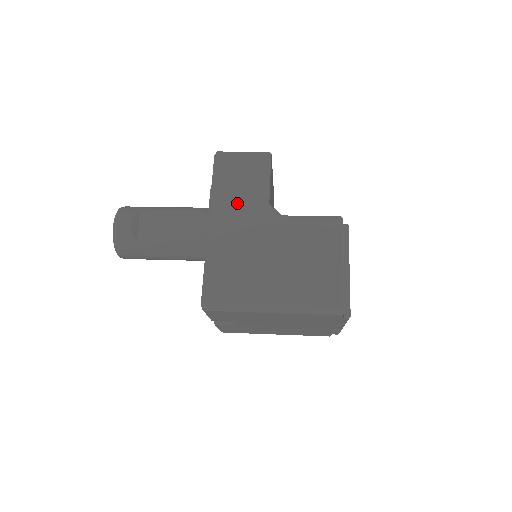
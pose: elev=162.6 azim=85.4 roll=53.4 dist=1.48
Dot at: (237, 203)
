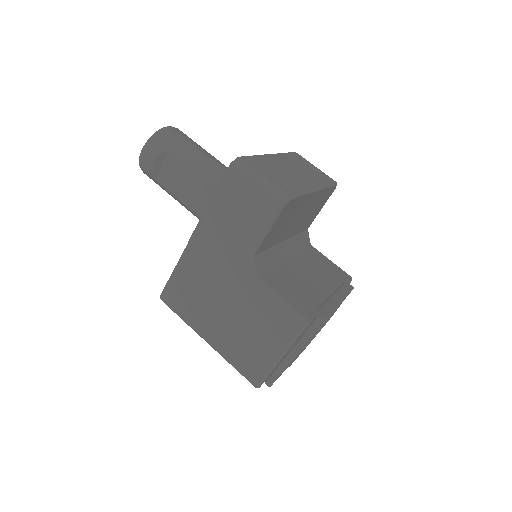
Dot at: (224, 235)
